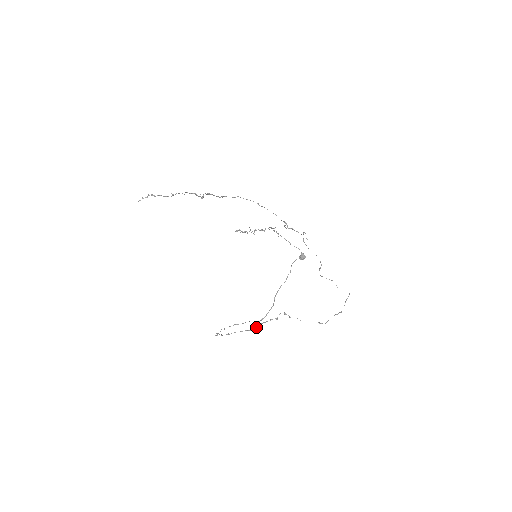
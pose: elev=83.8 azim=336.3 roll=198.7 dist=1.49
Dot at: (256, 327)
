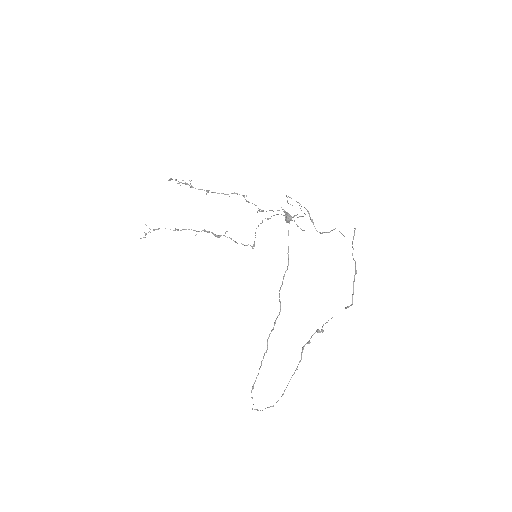
Dot at: (267, 347)
